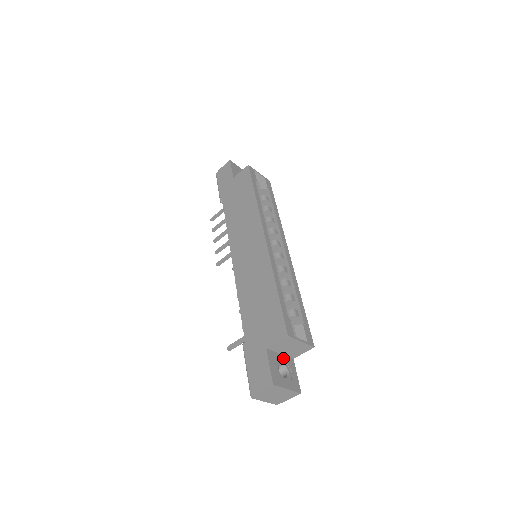
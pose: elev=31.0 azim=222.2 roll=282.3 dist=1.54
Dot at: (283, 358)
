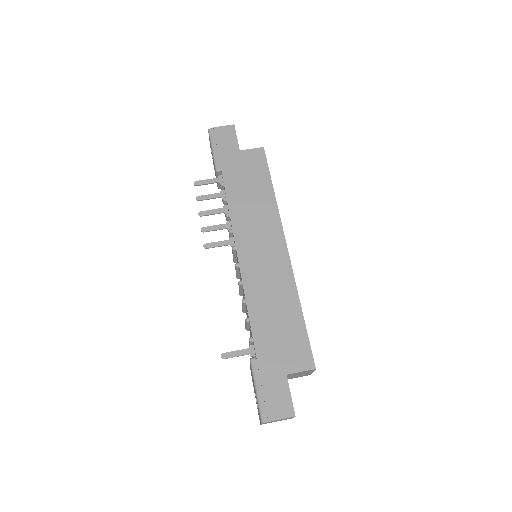
Dot at: occluded
